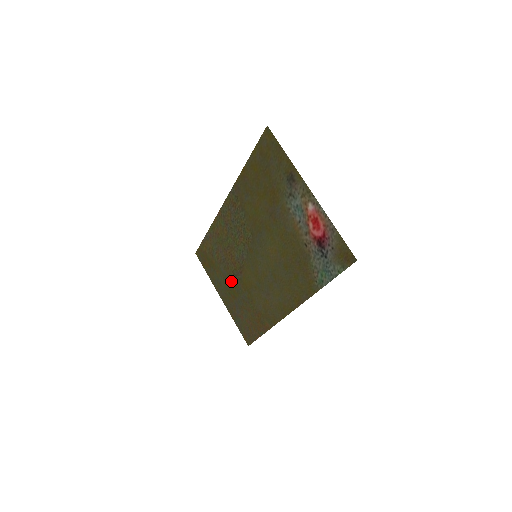
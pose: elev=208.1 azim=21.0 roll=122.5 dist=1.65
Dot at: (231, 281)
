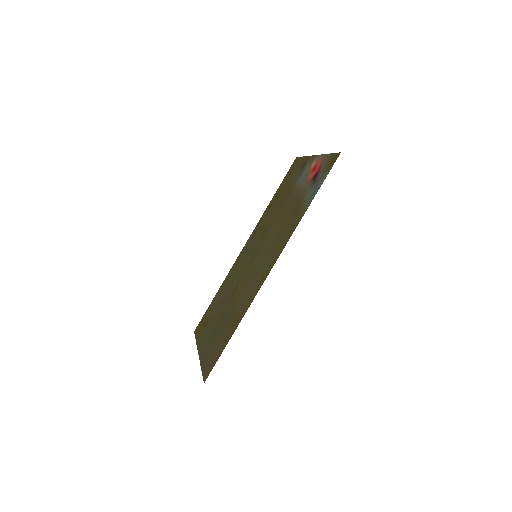
Dot at: (220, 315)
